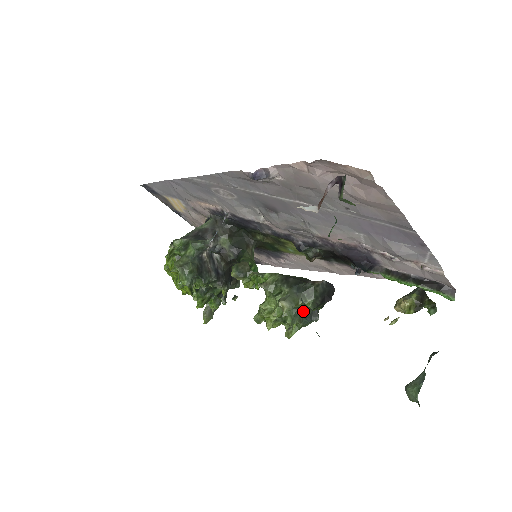
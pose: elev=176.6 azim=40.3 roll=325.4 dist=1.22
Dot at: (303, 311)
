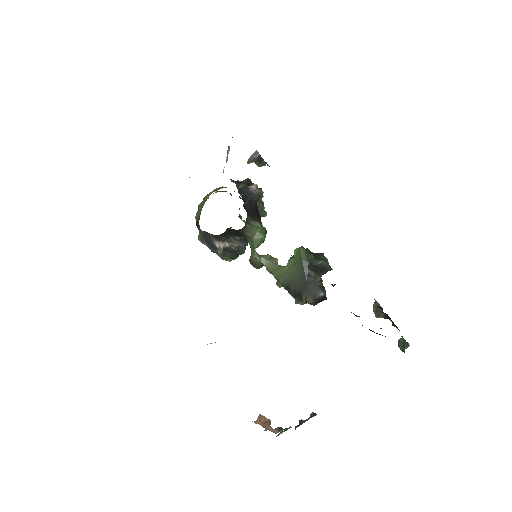
Dot at: occluded
